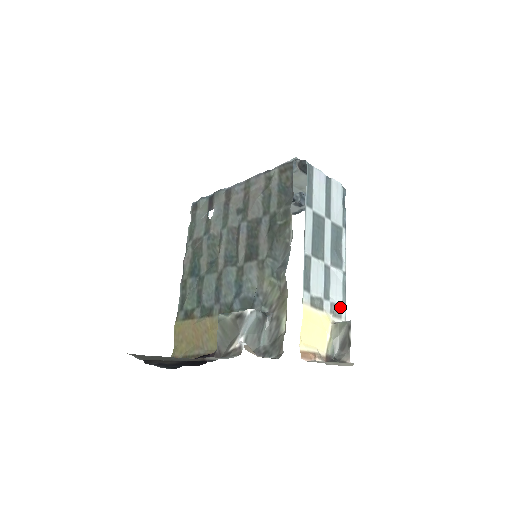
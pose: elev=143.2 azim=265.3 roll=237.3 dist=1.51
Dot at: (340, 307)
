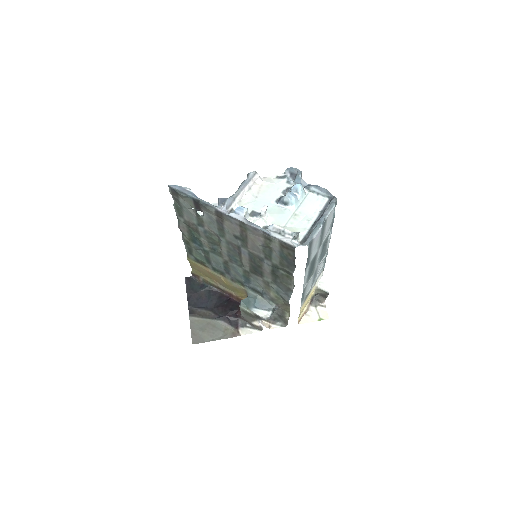
Dot at: occluded
